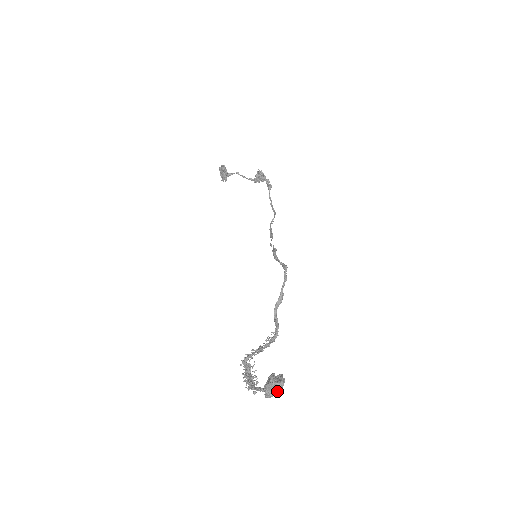
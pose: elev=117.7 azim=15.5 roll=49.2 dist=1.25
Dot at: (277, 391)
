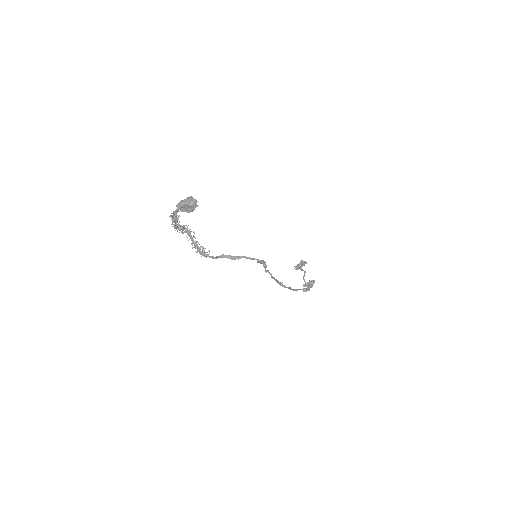
Dot at: (186, 204)
